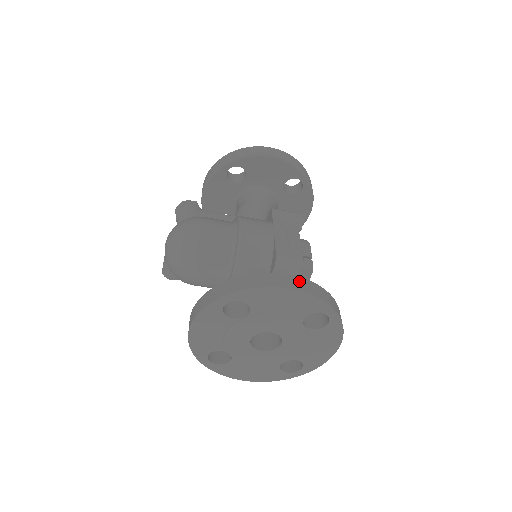
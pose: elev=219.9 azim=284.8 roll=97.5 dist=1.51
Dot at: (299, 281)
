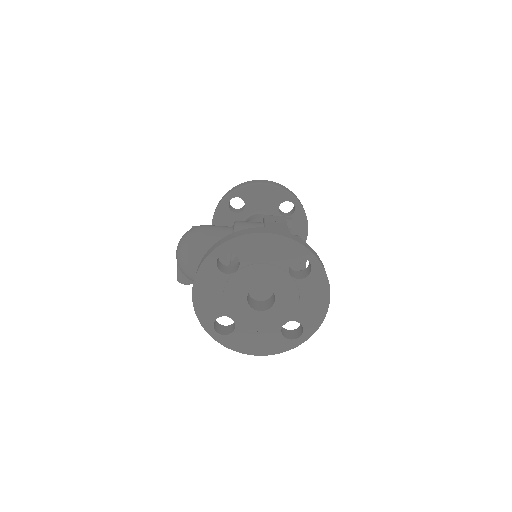
Dot at: (277, 230)
